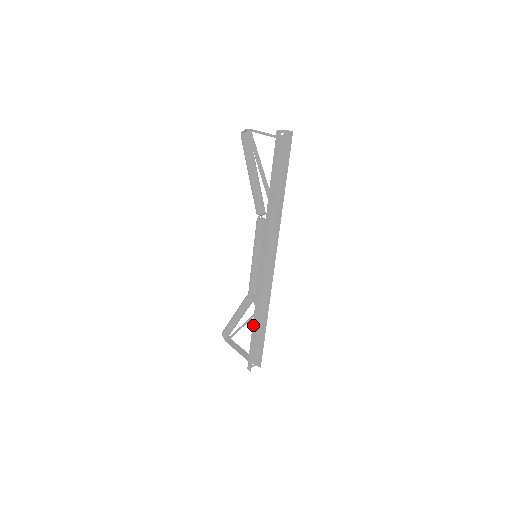
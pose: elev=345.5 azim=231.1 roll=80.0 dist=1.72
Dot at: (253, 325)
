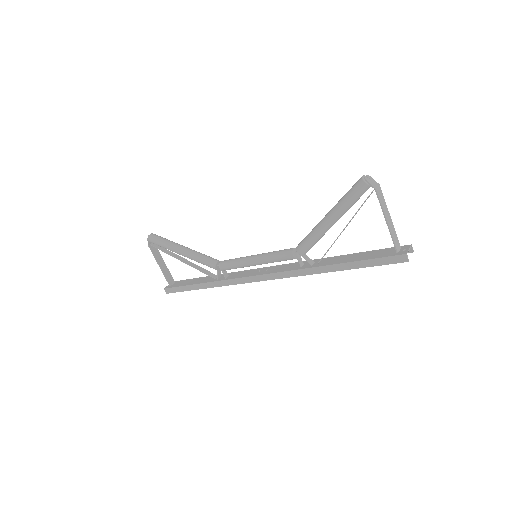
Dot at: (202, 284)
